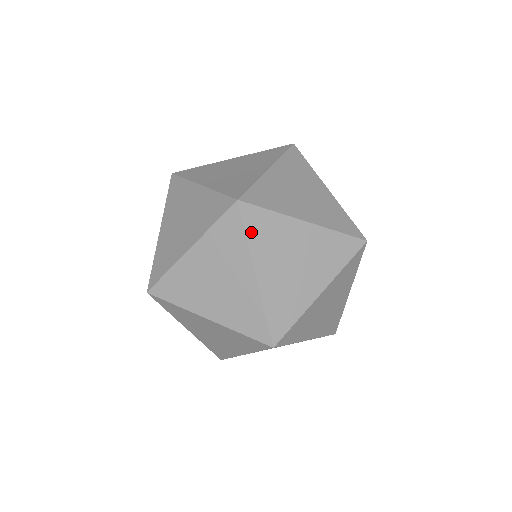
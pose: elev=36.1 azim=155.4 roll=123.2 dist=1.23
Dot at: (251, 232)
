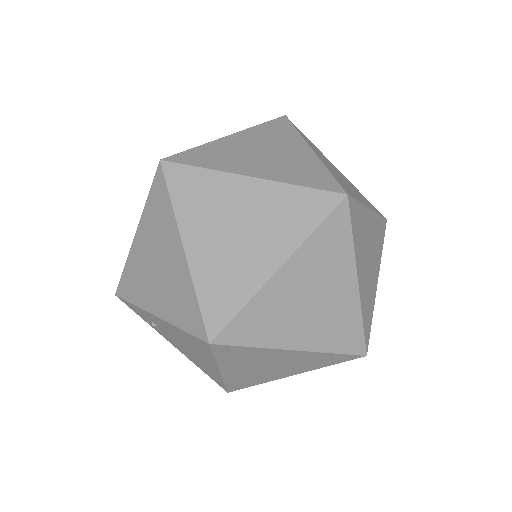
Dot at: occluded
